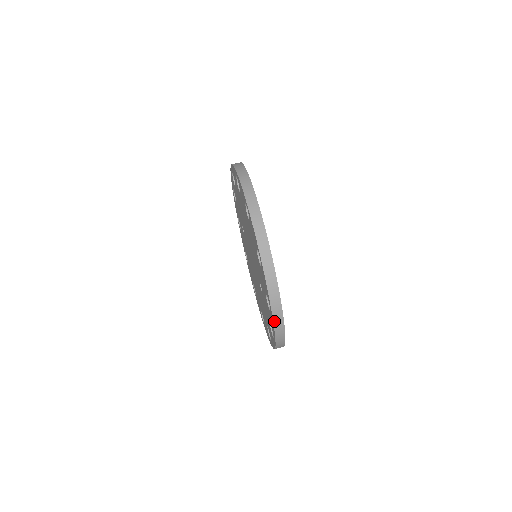
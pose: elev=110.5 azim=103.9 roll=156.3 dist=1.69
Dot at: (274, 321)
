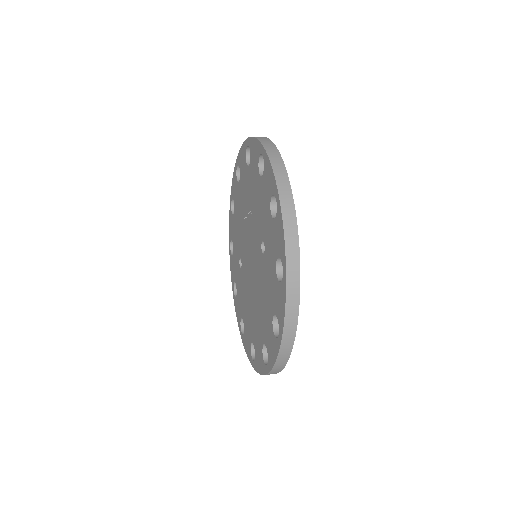
Dot at: (282, 210)
